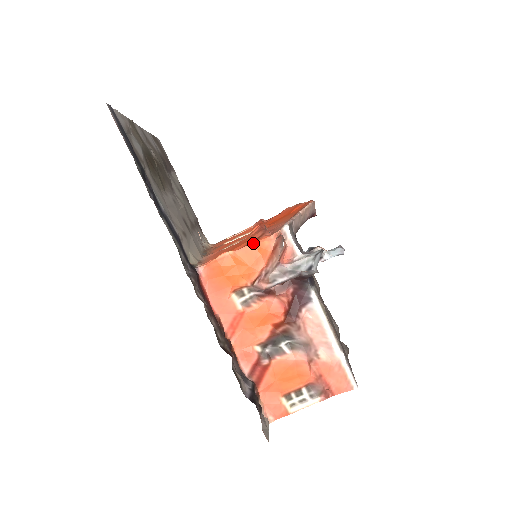
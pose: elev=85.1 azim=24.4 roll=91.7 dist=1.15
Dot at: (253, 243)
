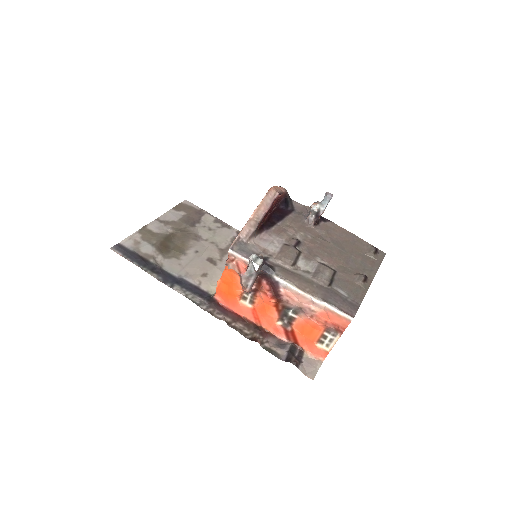
Dot at: (225, 268)
